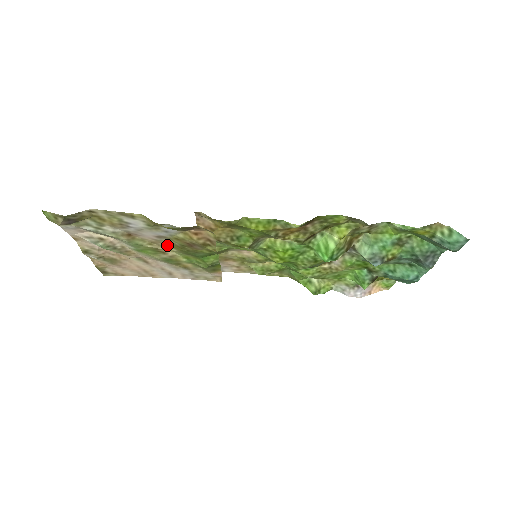
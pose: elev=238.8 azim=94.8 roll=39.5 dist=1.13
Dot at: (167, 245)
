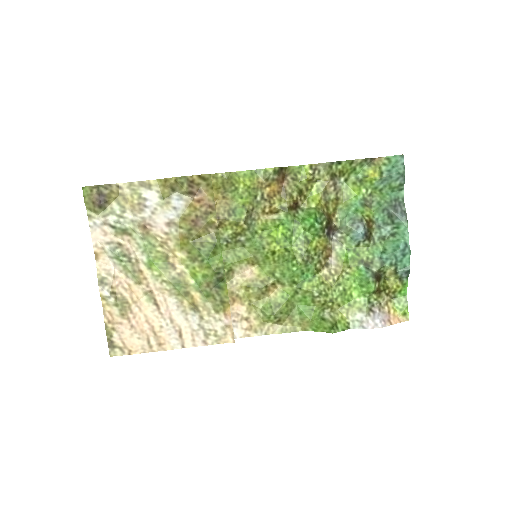
Dot at: (176, 246)
